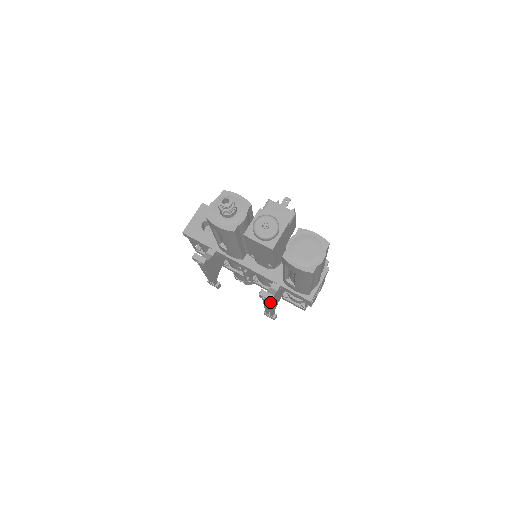
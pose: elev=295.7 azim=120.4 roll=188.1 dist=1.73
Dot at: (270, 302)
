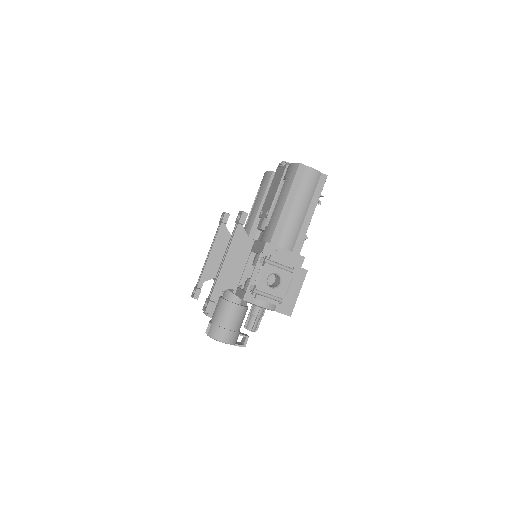
Dot at: (239, 220)
